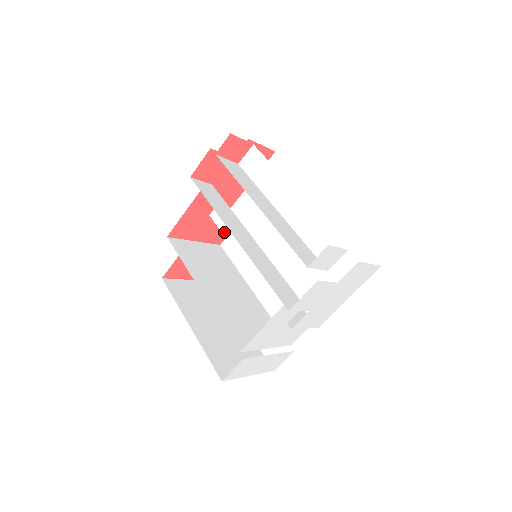
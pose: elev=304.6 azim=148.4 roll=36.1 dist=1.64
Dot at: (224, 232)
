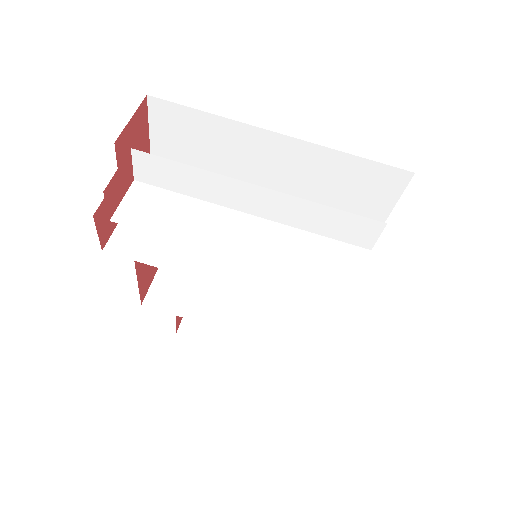
Dot at: occluded
